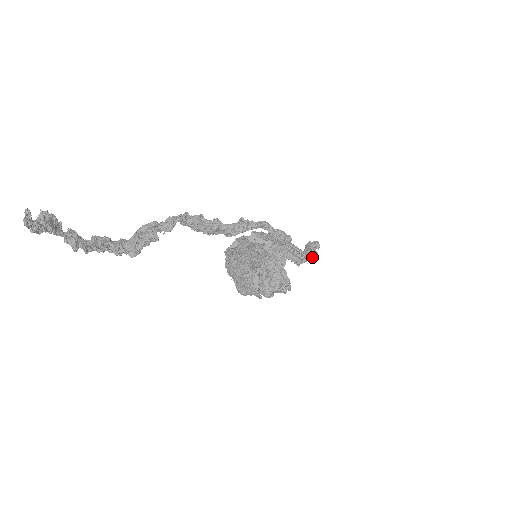
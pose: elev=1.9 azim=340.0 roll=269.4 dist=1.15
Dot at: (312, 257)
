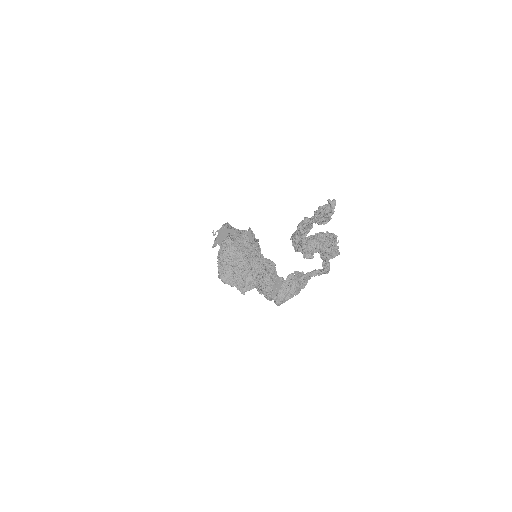
Dot at: occluded
